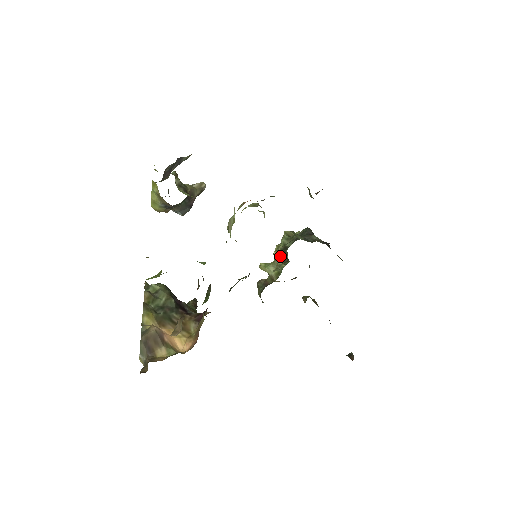
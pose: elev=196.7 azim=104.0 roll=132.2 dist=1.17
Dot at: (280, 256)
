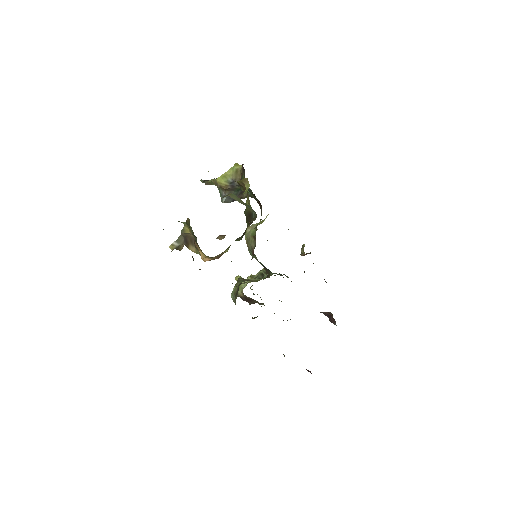
Dot at: (257, 277)
